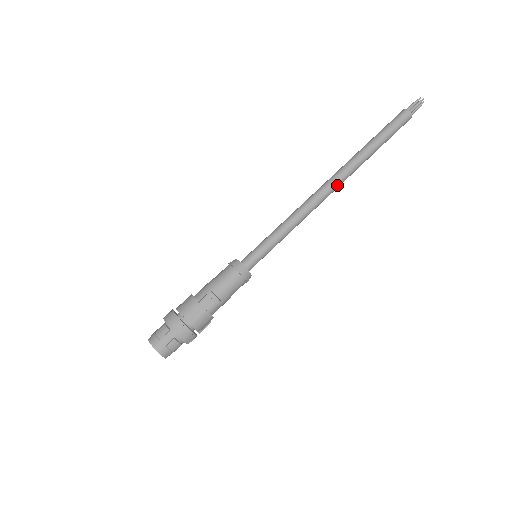
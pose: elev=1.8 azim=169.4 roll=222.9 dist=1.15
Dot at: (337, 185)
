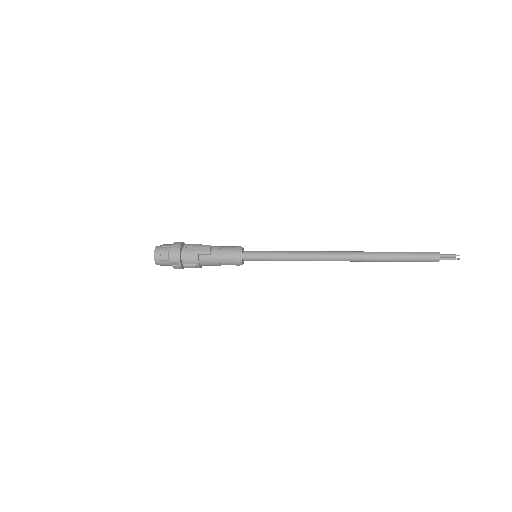
Dot at: (344, 257)
